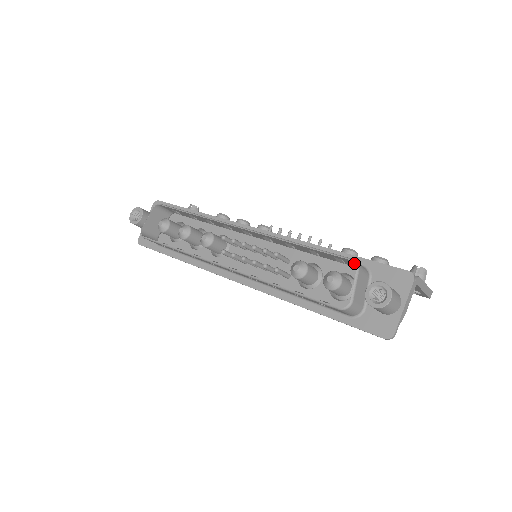
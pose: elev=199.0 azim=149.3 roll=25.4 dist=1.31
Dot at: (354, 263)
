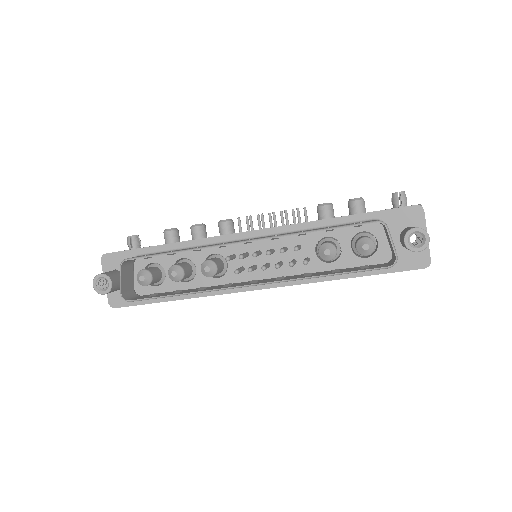
Dot at: occluded
